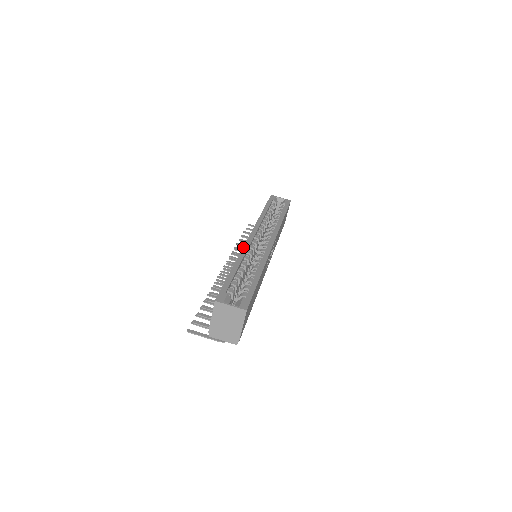
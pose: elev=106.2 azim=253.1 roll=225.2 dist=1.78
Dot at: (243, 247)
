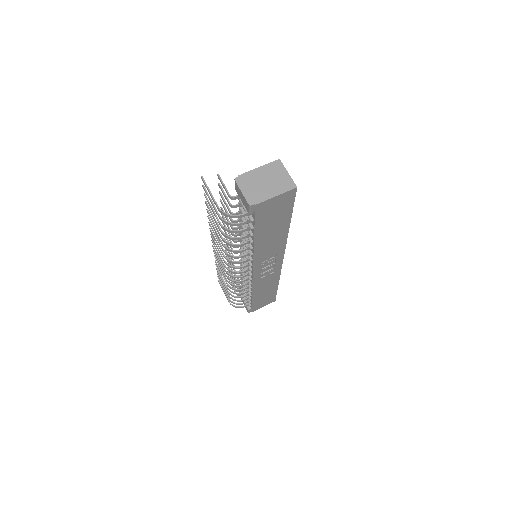
Dot at: occluded
